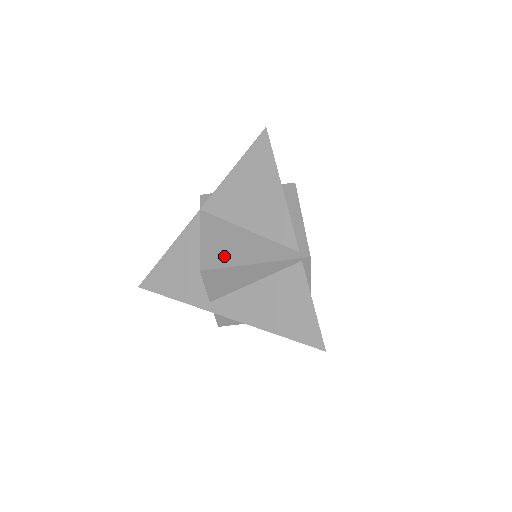
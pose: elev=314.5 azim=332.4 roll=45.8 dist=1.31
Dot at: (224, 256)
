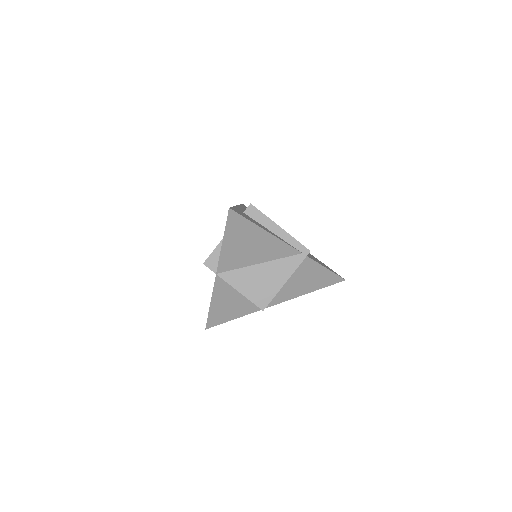
Dot at: (266, 291)
